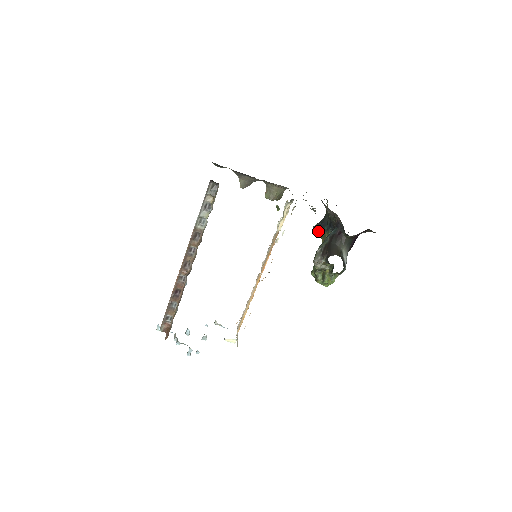
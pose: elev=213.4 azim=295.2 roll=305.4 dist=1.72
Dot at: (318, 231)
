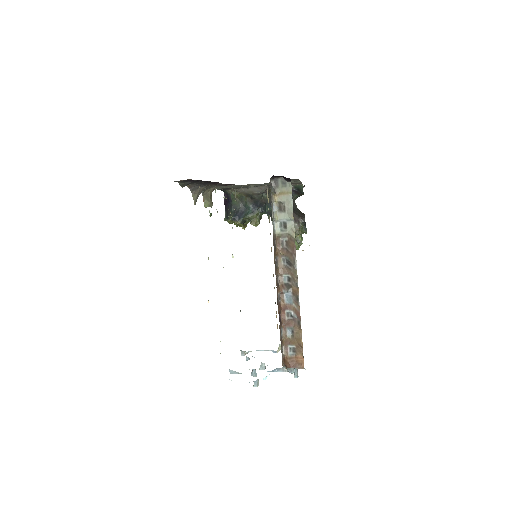
Dot at: (241, 219)
